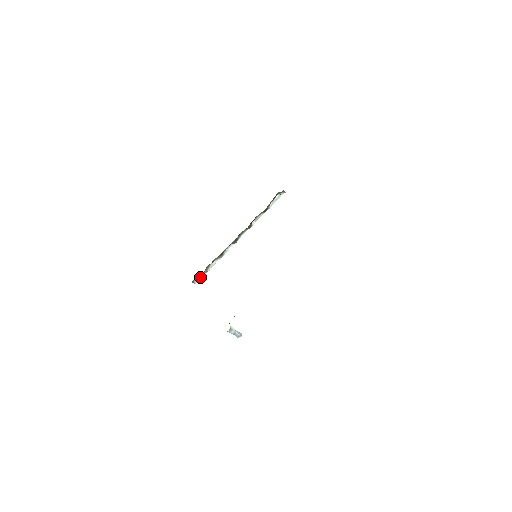
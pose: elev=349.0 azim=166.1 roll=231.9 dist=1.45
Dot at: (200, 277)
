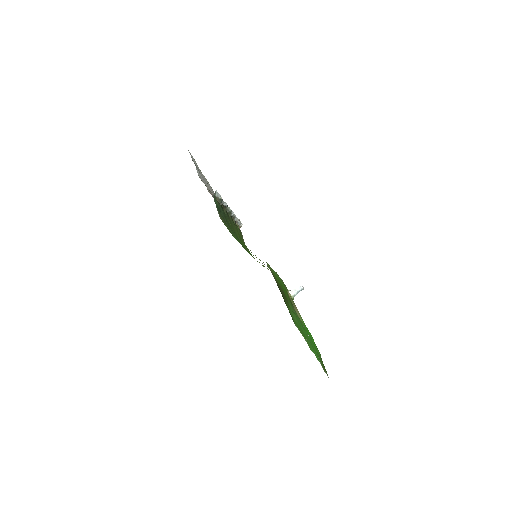
Dot at: (240, 223)
